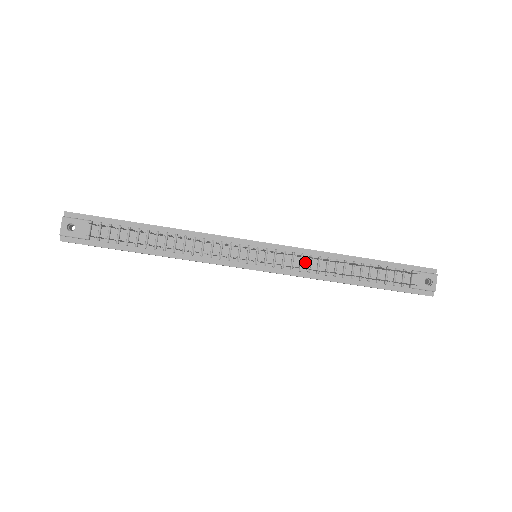
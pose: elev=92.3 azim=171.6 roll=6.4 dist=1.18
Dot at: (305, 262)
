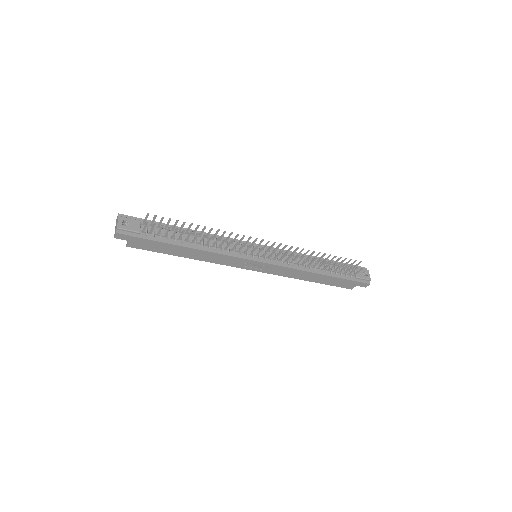
Dot at: (290, 259)
